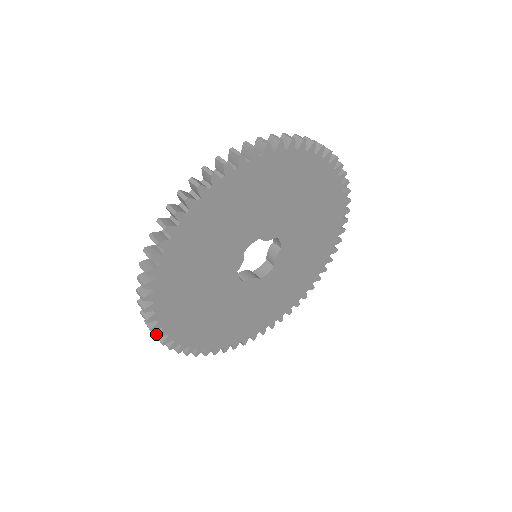
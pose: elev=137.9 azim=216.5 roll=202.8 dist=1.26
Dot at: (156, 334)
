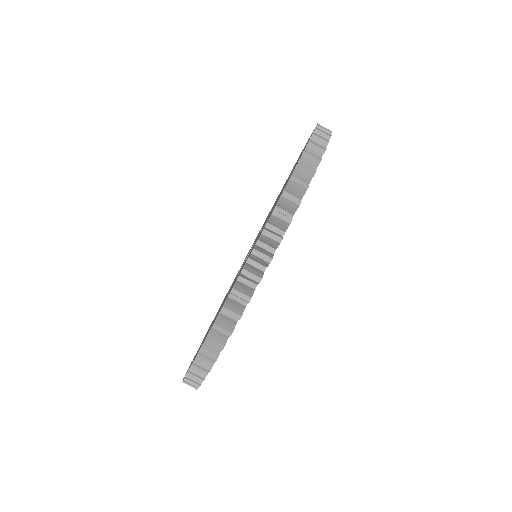
Dot at: occluded
